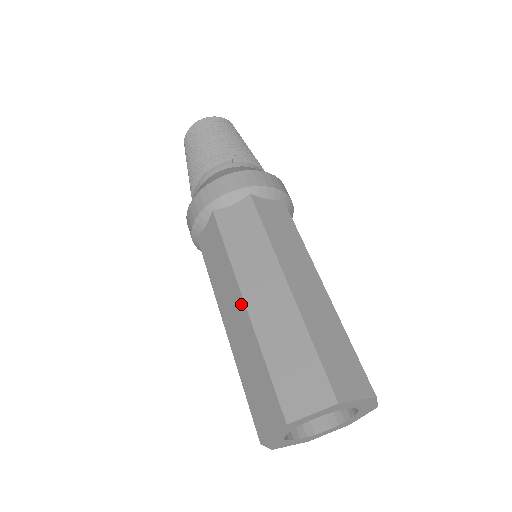
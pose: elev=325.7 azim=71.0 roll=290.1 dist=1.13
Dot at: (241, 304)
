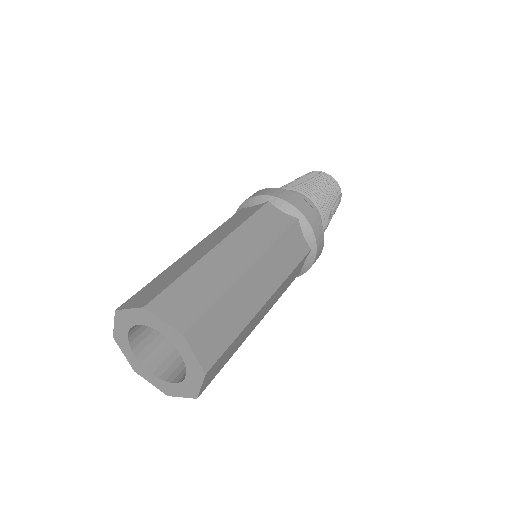
Dot at: occluded
